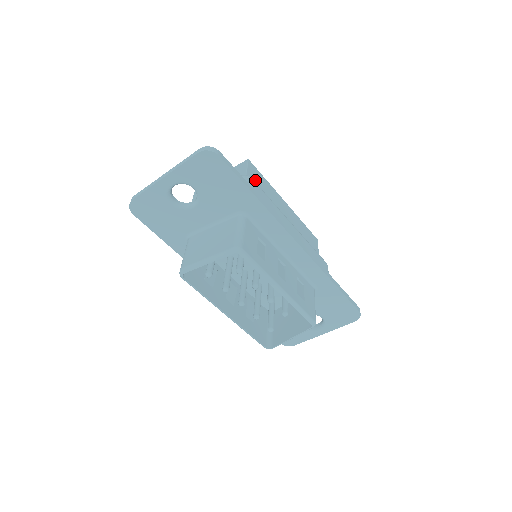
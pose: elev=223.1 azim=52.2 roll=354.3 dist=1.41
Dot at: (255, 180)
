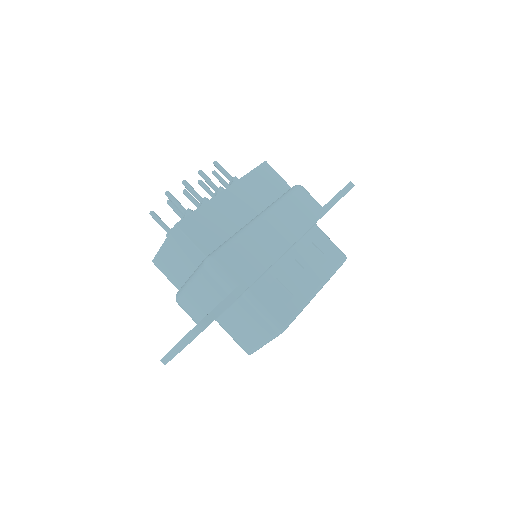
Dot at: (203, 235)
